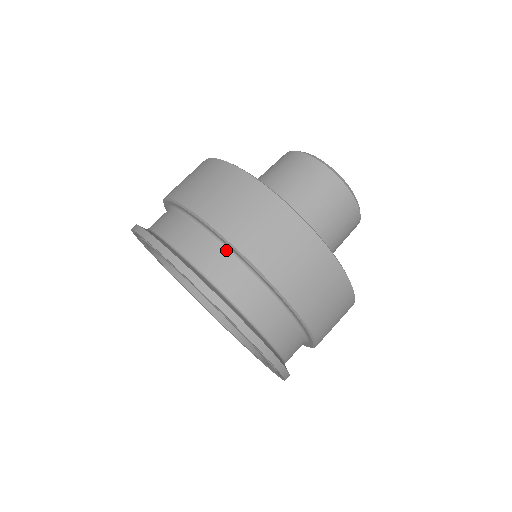
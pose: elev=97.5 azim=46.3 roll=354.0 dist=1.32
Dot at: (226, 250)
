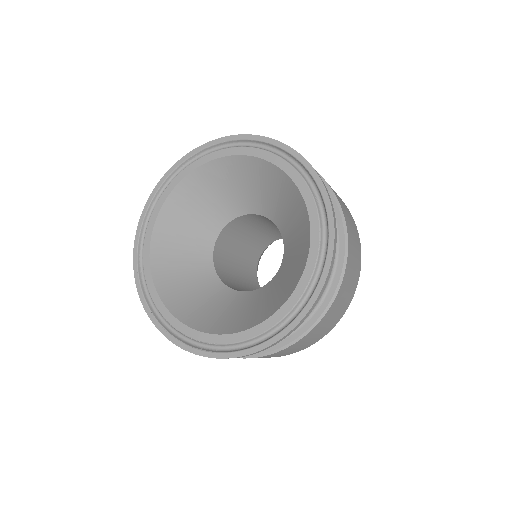
Dot at: occluded
